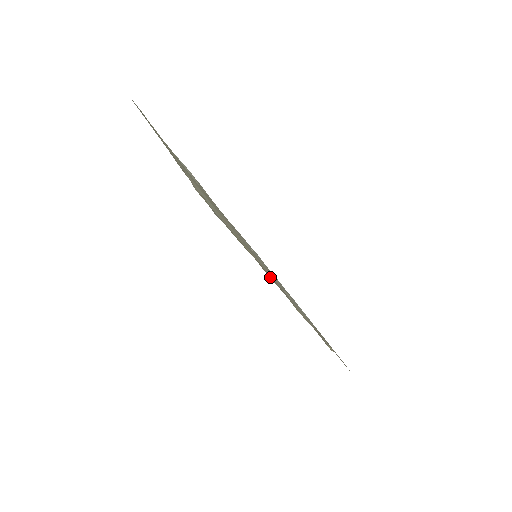
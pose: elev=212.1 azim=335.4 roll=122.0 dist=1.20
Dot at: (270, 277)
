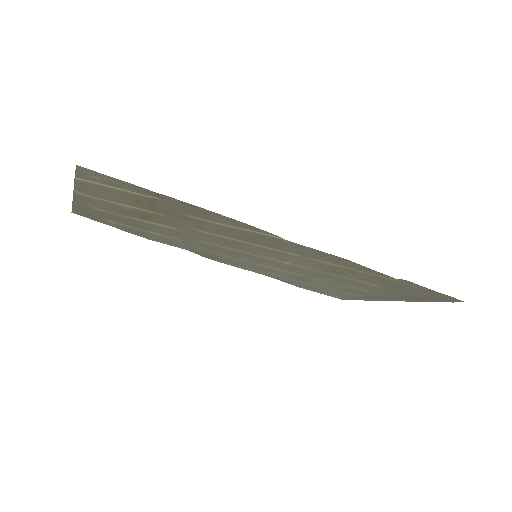
Dot at: (220, 221)
